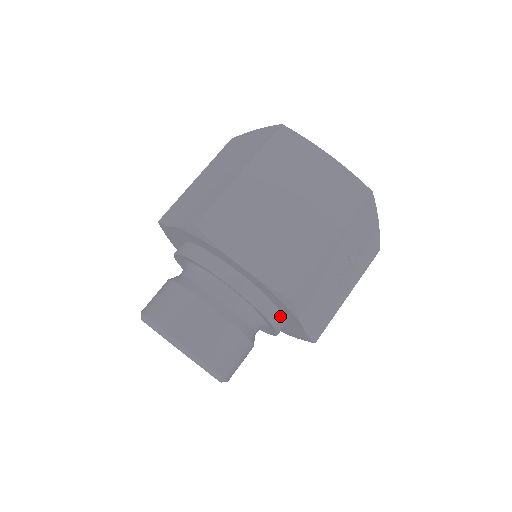
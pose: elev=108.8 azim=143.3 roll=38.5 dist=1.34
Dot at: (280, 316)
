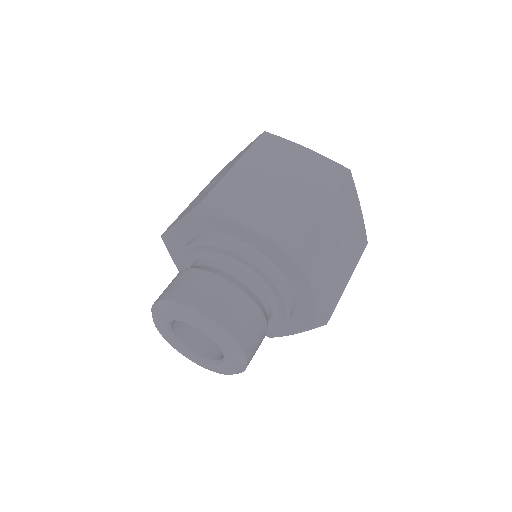
Dot at: occluded
